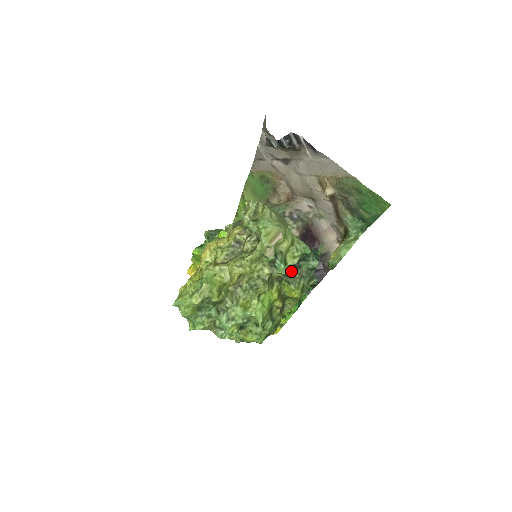
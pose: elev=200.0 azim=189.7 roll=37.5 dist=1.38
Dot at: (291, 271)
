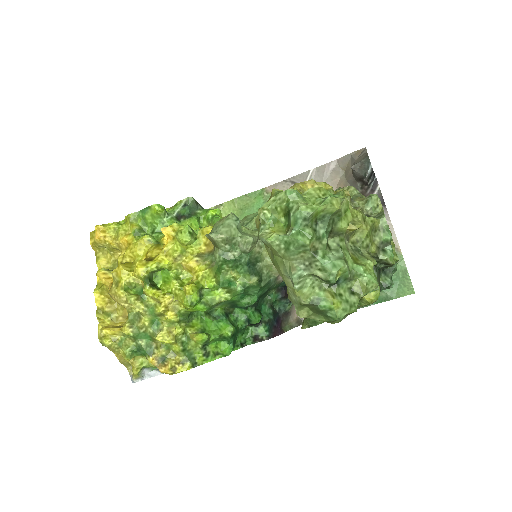
Dot at: (378, 271)
